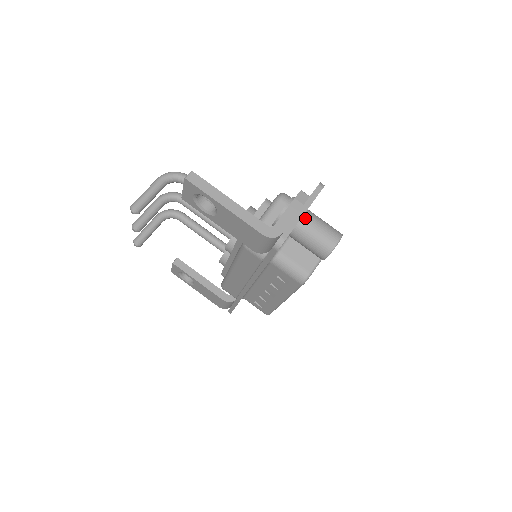
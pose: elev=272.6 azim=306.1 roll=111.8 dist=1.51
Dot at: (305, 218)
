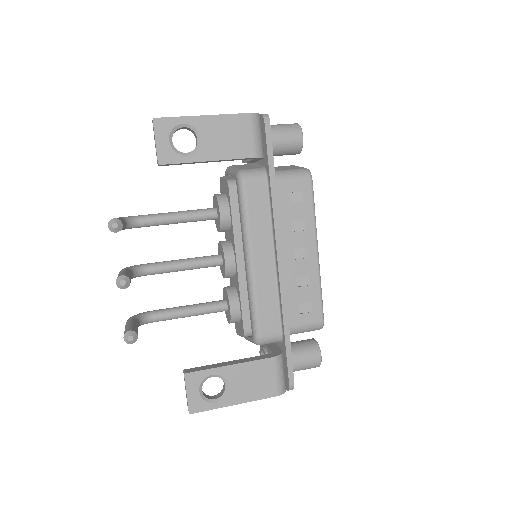
Dot at: occluded
